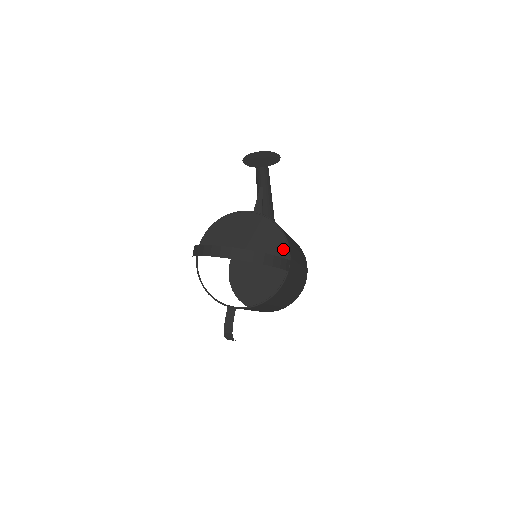
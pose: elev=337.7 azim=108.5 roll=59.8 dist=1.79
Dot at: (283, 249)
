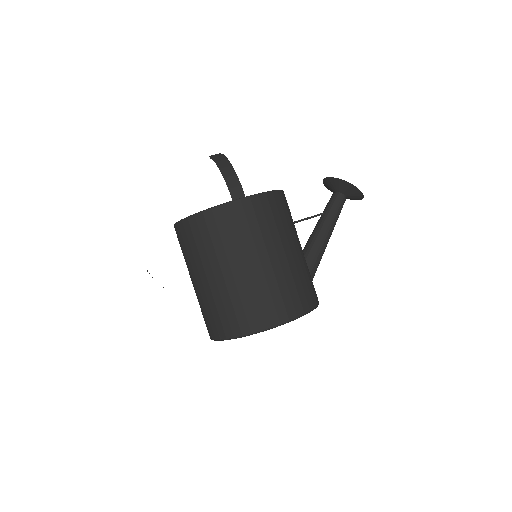
Dot at: occluded
